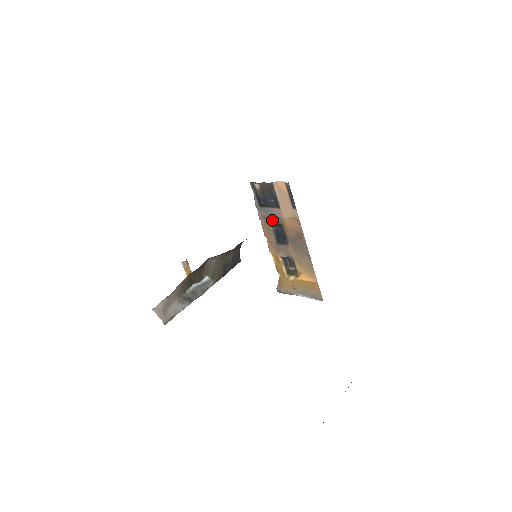
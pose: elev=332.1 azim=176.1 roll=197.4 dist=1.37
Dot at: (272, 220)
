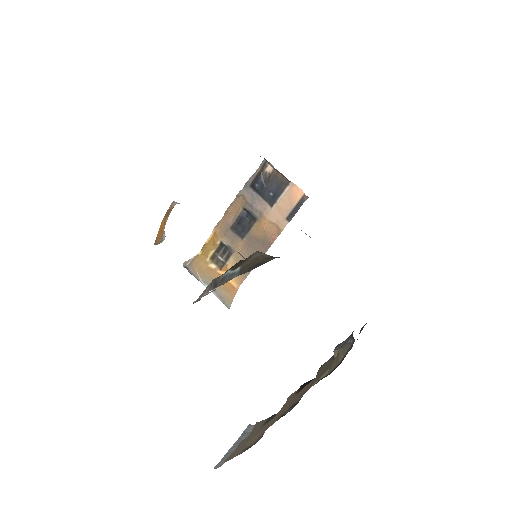
Dot at: (251, 208)
